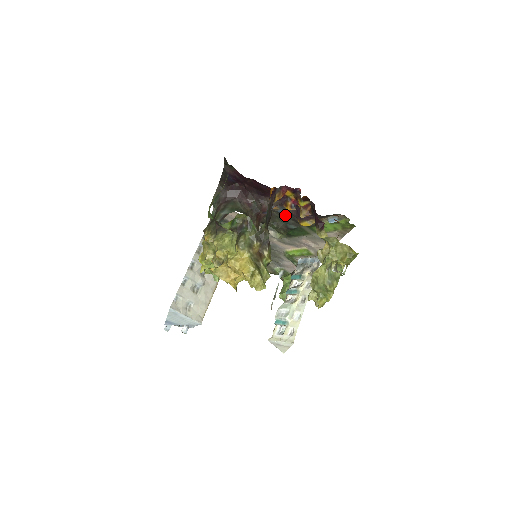
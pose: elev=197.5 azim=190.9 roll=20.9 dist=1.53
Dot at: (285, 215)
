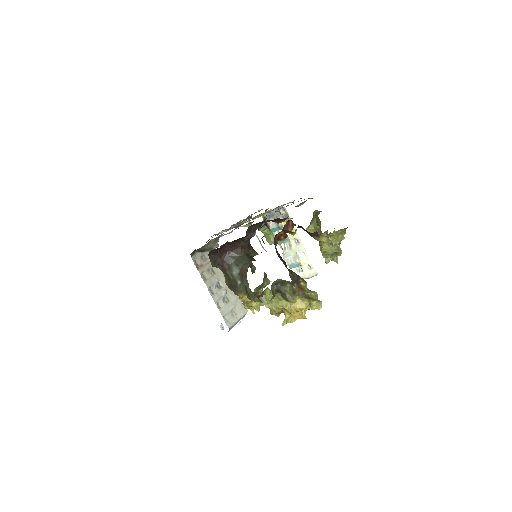
Dot at: occluded
